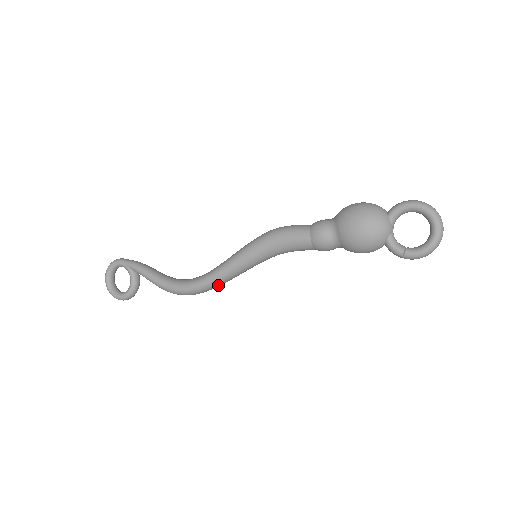
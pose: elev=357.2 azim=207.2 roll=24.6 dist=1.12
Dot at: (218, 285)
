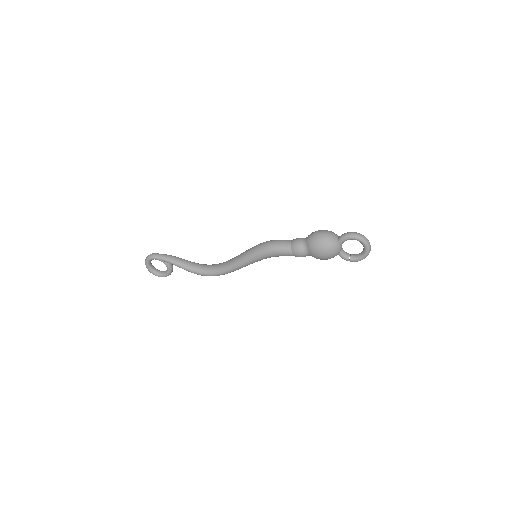
Dot at: (233, 271)
